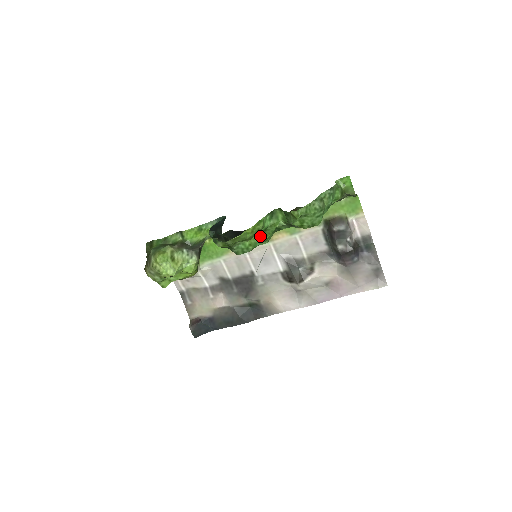
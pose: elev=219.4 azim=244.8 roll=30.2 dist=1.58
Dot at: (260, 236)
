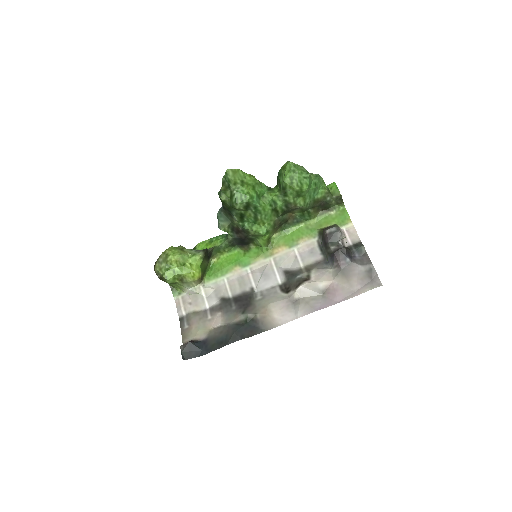
Dot at: (258, 197)
